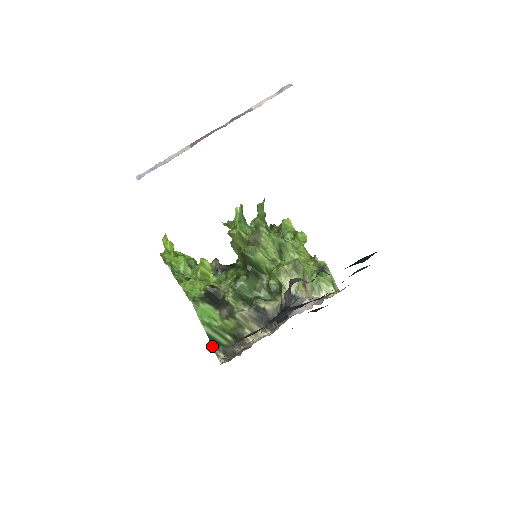
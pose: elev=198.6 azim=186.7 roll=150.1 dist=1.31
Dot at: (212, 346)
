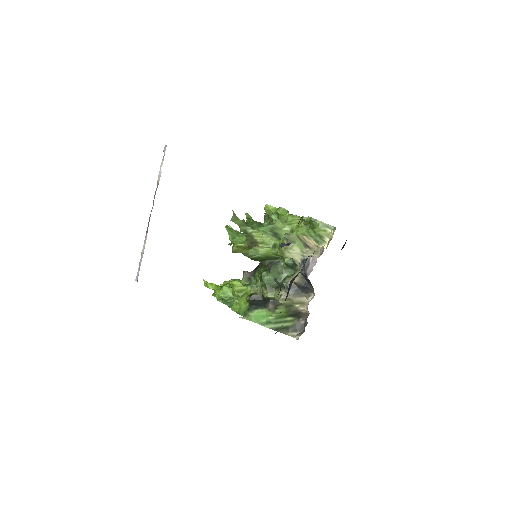
Dot at: occluded
